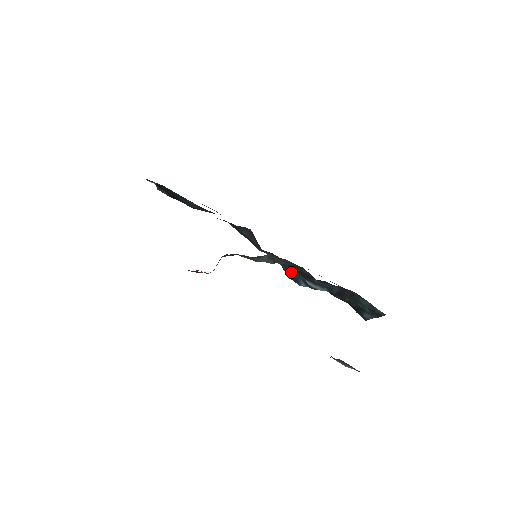
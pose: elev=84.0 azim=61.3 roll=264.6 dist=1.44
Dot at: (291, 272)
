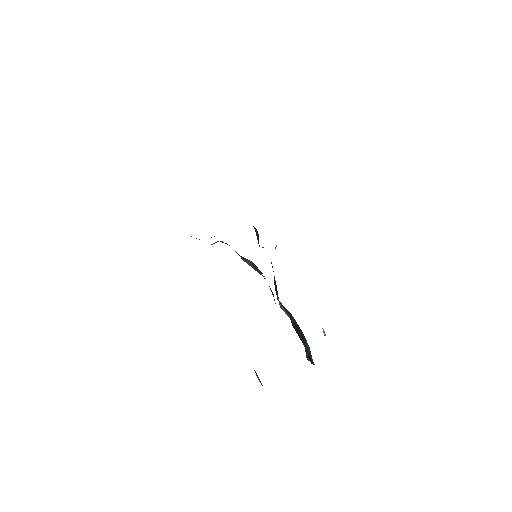
Dot at: occluded
